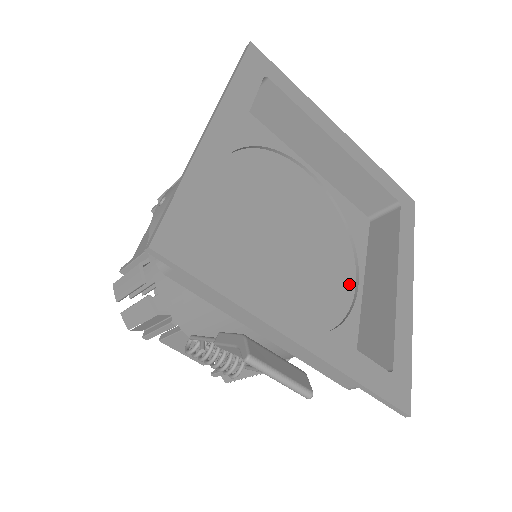
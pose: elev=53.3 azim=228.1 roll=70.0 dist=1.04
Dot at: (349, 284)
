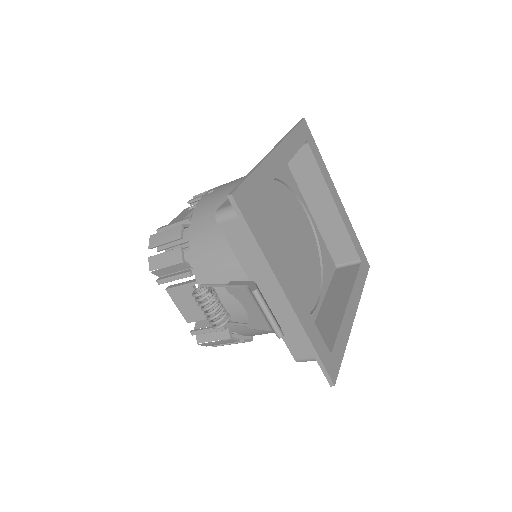
Dot at: (313, 299)
